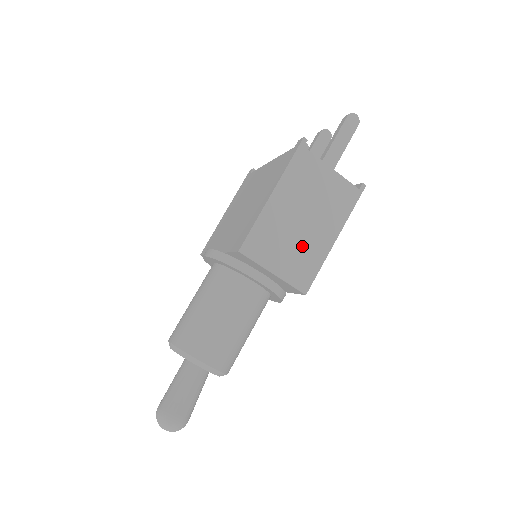
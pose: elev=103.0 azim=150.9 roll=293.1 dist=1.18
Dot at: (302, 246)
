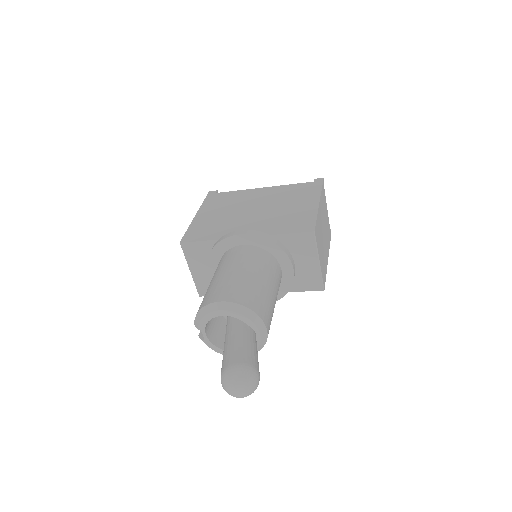
Dot at: (324, 252)
